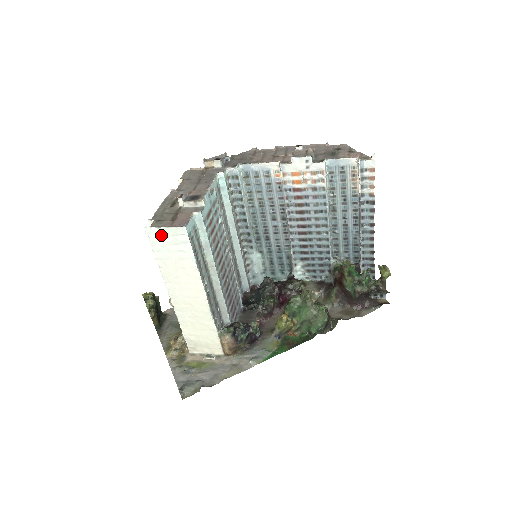
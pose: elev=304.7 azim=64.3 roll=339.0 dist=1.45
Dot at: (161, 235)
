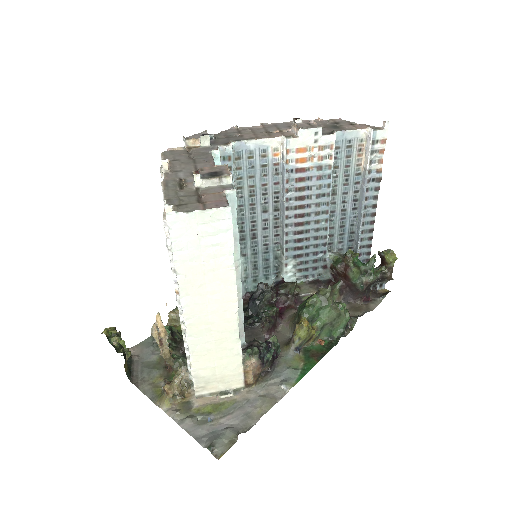
Dot at: (191, 223)
